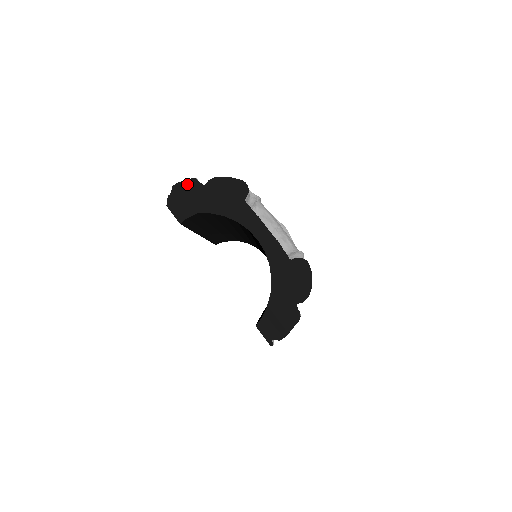
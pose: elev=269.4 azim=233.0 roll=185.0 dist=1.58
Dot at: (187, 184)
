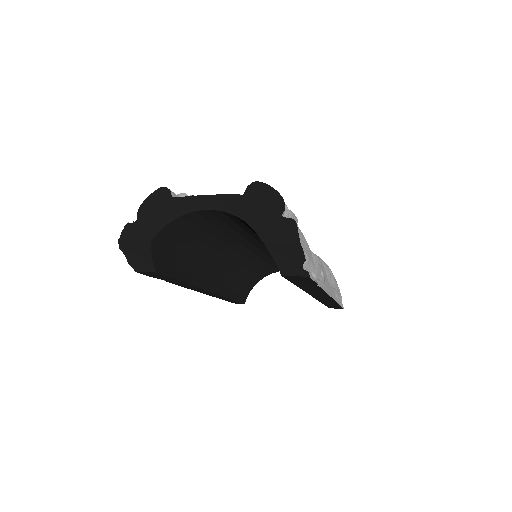
Dot at: (125, 233)
